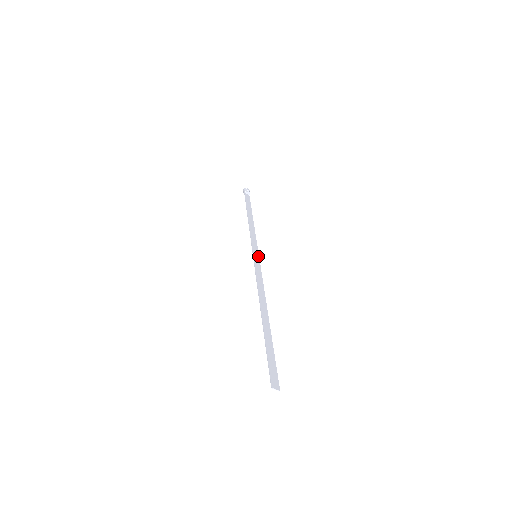
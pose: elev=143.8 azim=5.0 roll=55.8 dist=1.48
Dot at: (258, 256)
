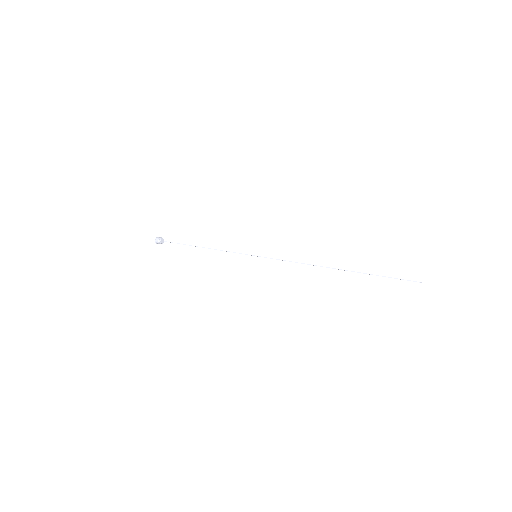
Dot at: occluded
